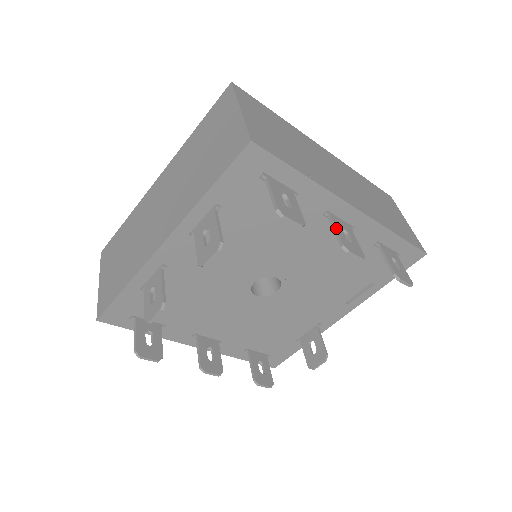
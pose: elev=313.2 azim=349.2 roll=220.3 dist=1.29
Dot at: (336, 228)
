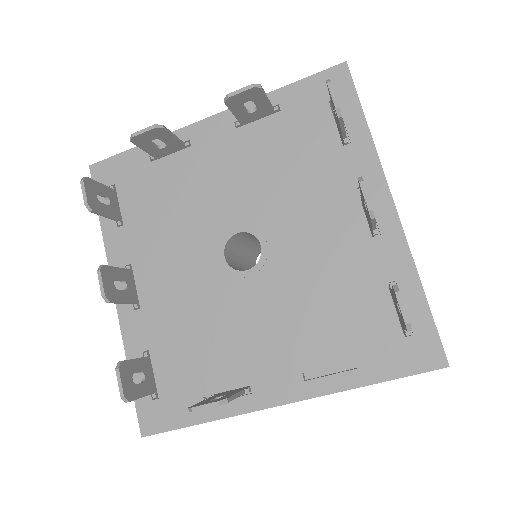
Dot at: occluded
